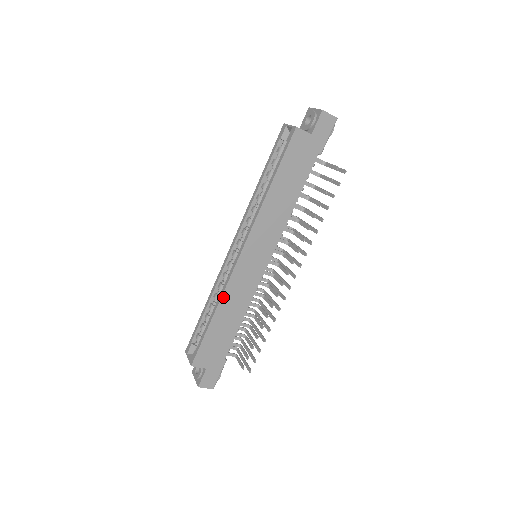
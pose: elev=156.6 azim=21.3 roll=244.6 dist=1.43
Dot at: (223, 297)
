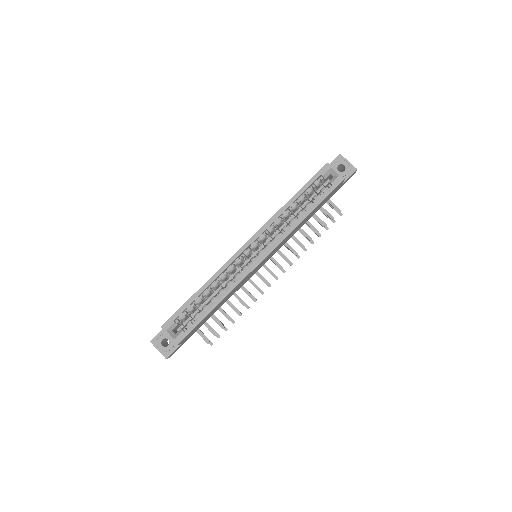
Dot at: (232, 291)
